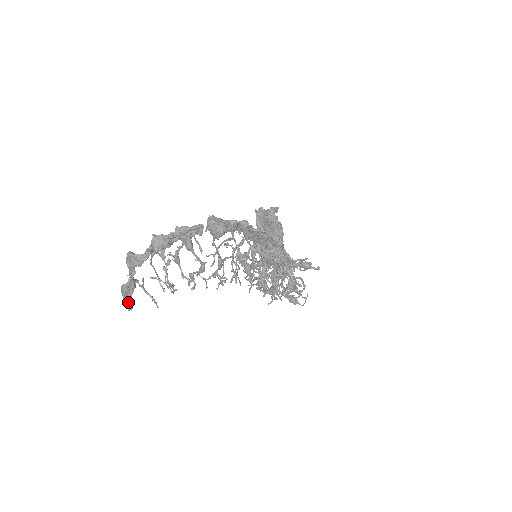
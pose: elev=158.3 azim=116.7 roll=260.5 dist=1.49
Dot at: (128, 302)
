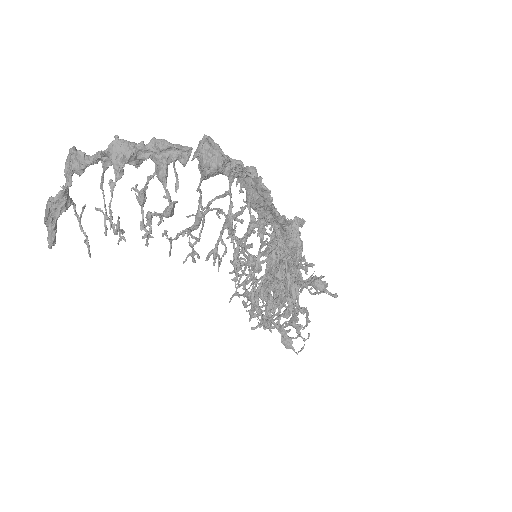
Dot at: (50, 232)
